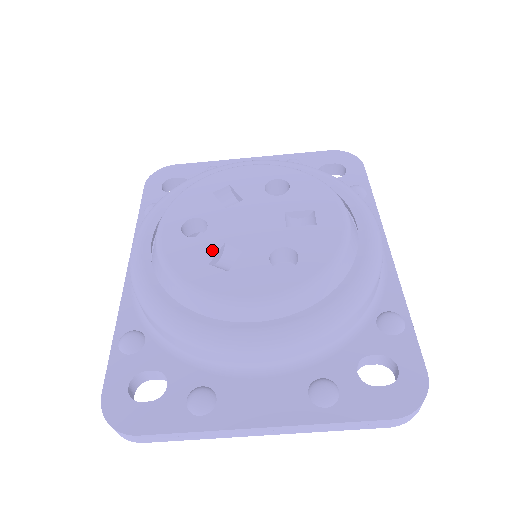
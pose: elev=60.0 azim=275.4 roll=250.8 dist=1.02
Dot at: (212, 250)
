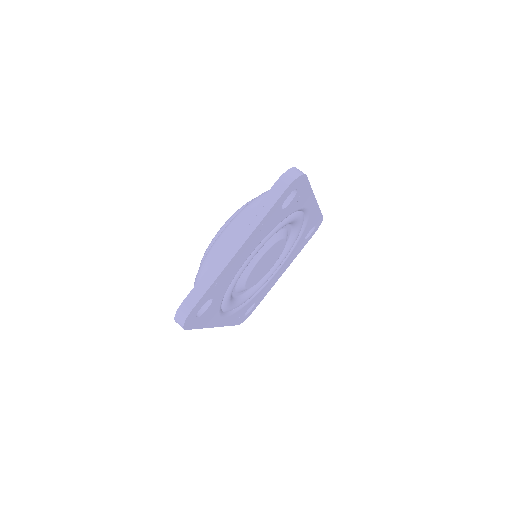
Dot at: occluded
